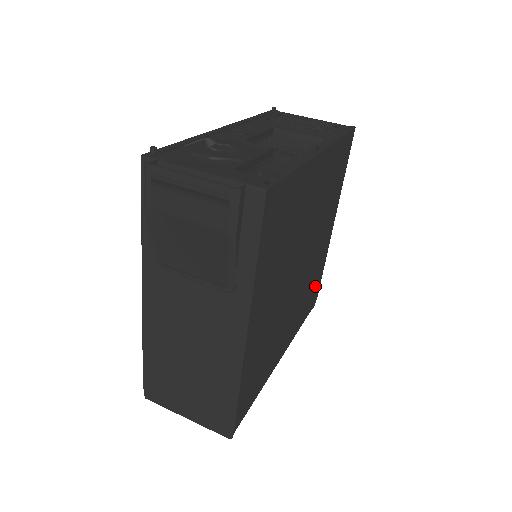
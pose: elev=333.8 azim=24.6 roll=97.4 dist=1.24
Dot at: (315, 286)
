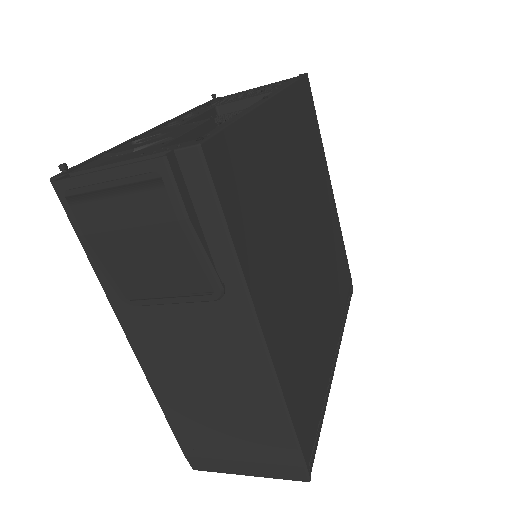
Dot at: (342, 267)
